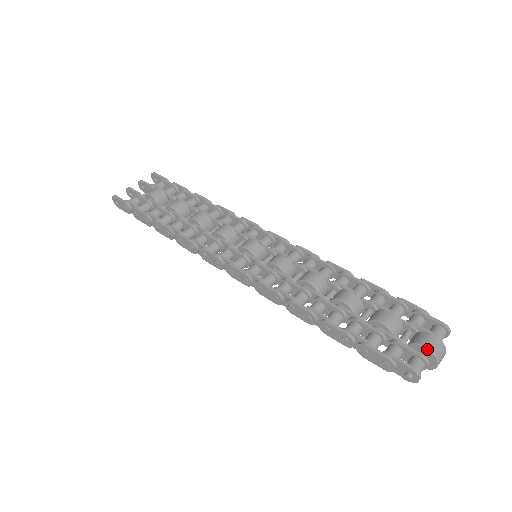
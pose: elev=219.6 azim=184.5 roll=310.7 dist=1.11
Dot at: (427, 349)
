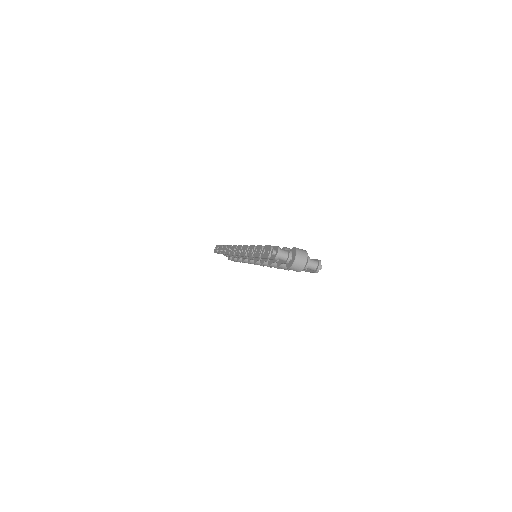
Dot at: (295, 248)
